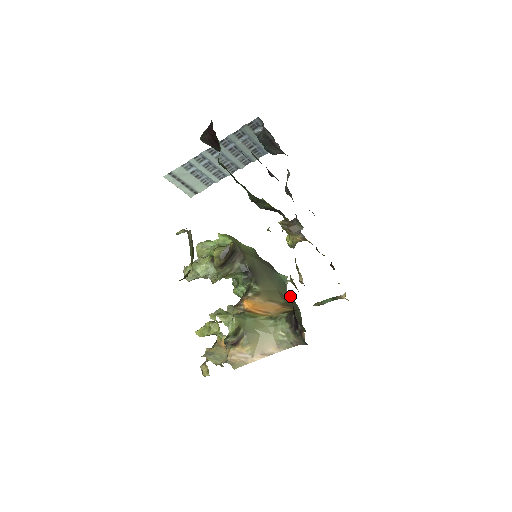
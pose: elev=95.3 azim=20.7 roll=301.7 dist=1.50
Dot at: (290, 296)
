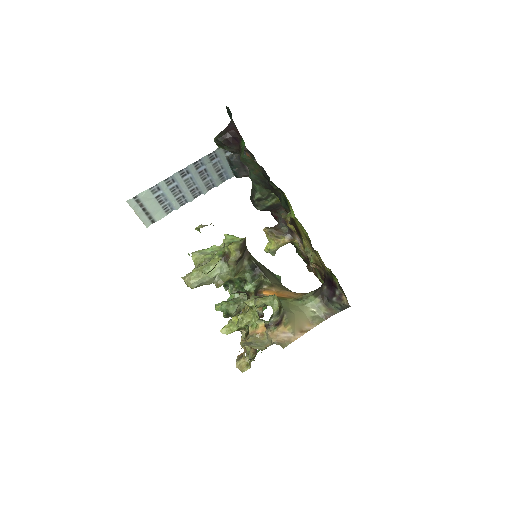
Dot at: occluded
